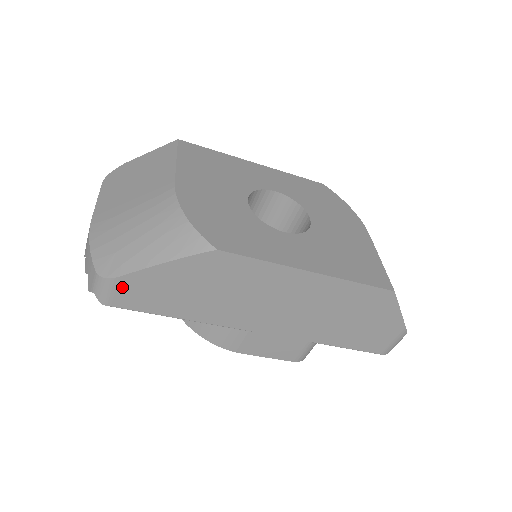
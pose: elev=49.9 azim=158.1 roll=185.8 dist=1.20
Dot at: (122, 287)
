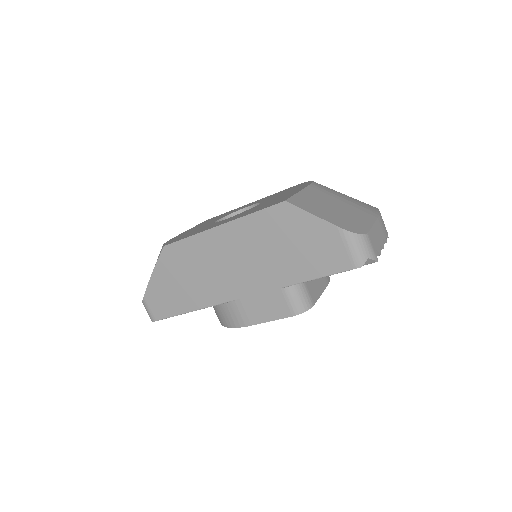
Dot at: (150, 302)
